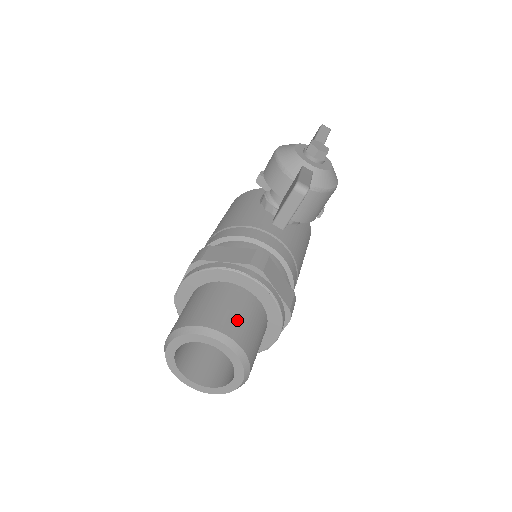
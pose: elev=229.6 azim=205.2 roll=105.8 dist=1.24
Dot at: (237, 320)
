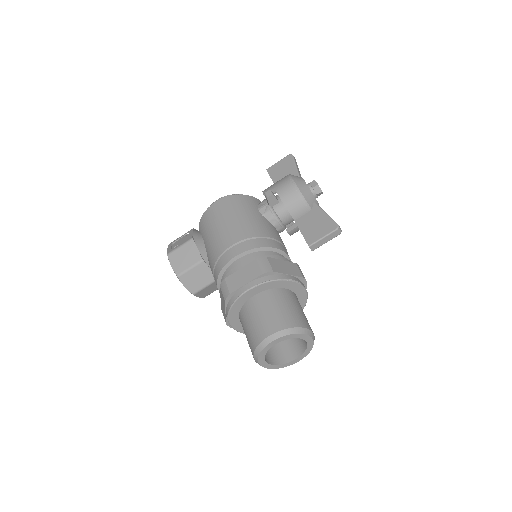
Dot at: (307, 320)
